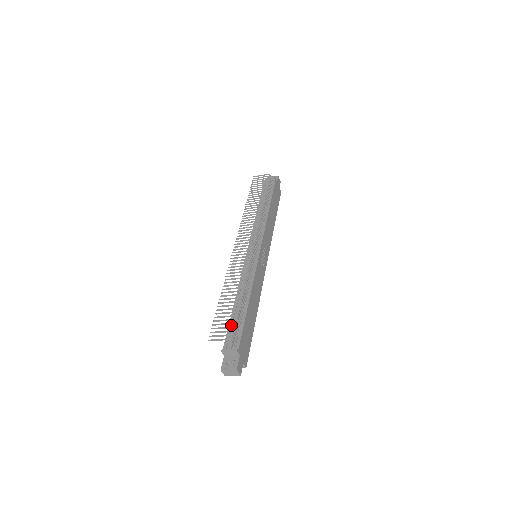
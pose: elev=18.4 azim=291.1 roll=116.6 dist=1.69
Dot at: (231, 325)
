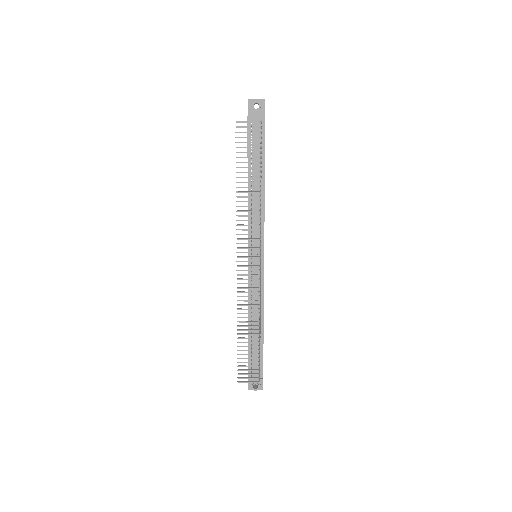
Dot at: (250, 353)
